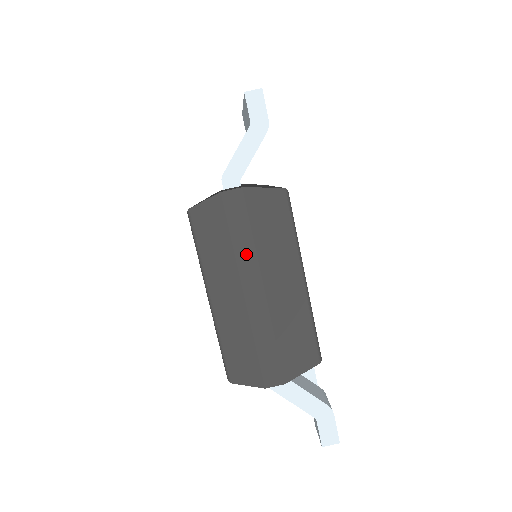
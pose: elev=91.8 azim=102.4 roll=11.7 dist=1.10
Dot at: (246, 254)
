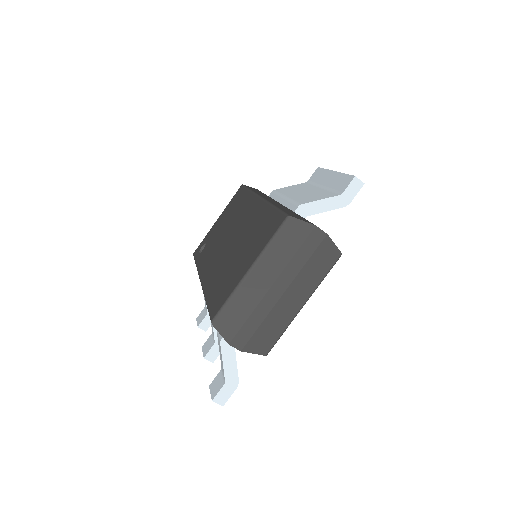
Dot at: (294, 267)
